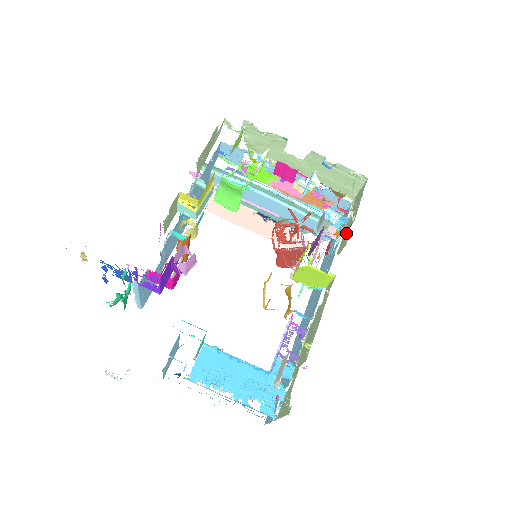
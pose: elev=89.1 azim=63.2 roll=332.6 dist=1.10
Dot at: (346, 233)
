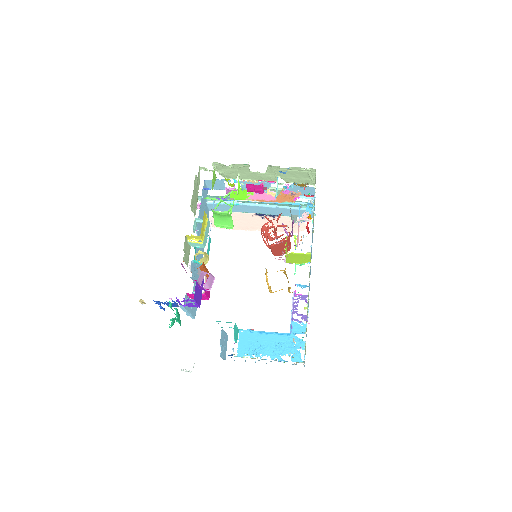
Dot at: occluded
